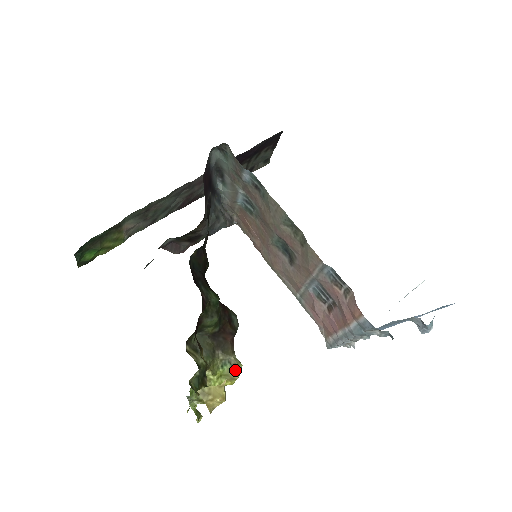
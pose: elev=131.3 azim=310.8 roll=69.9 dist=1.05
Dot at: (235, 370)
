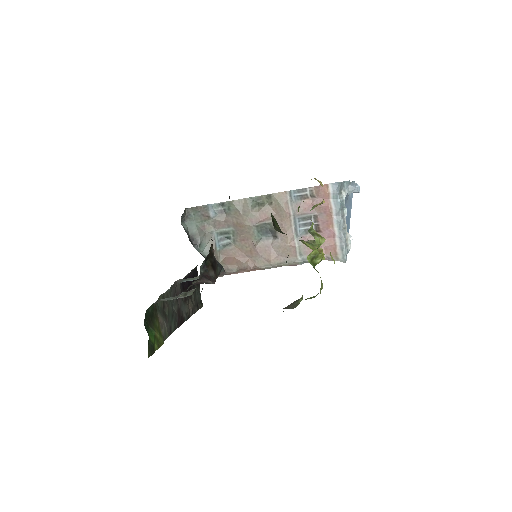
Dot at: (315, 245)
